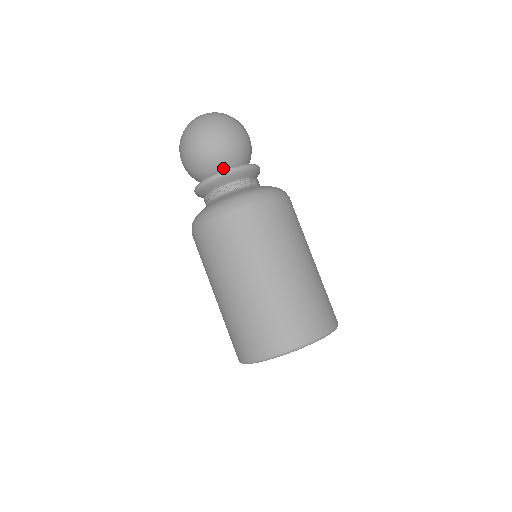
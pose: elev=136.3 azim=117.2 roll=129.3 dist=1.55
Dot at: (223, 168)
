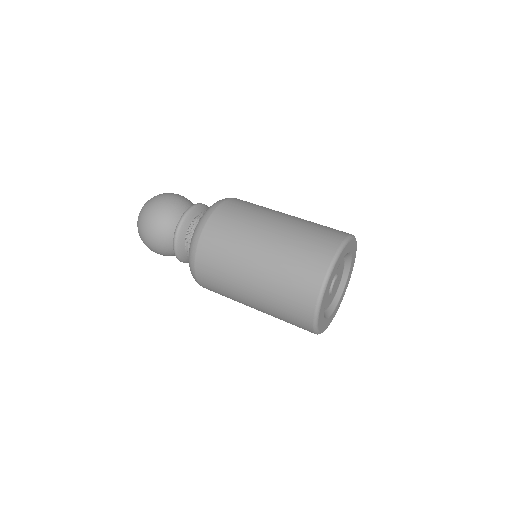
Dot at: occluded
